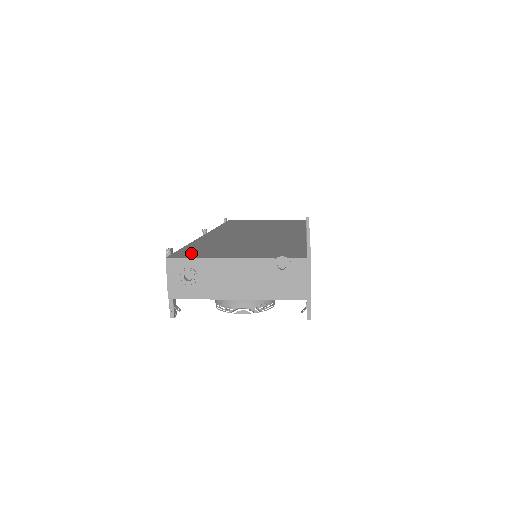
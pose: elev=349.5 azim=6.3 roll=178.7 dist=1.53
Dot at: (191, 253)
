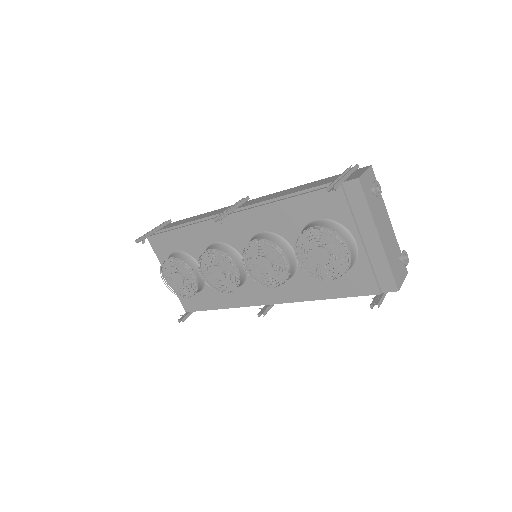
Dot at: occluded
